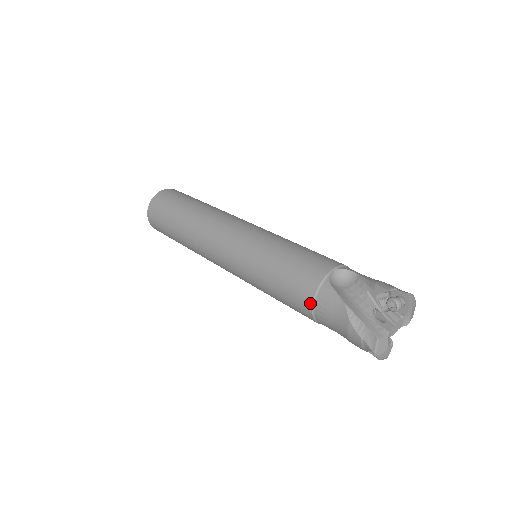
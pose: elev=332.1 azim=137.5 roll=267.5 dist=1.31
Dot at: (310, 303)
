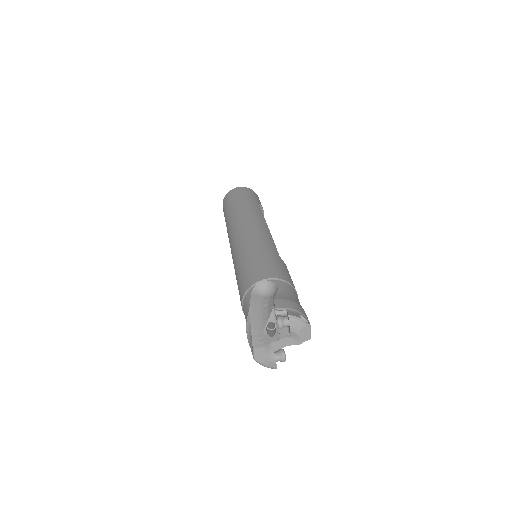
Dot at: (241, 304)
